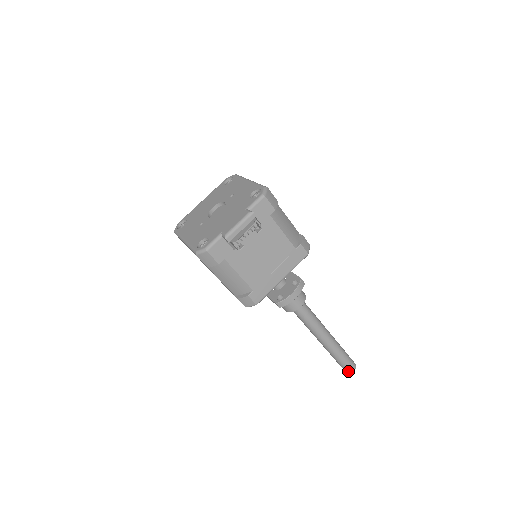
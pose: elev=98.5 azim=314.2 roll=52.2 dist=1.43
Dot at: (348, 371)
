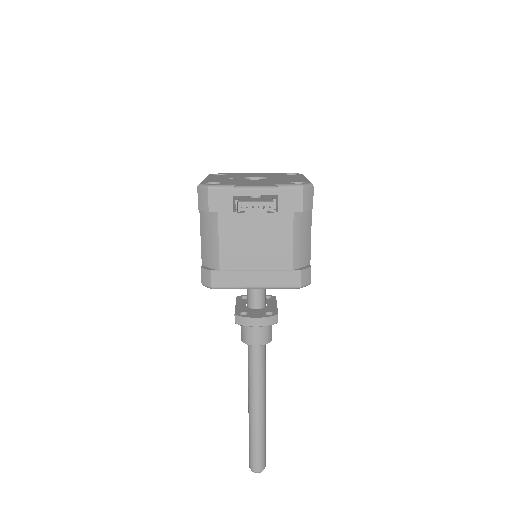
Dot at: (252, 466)
